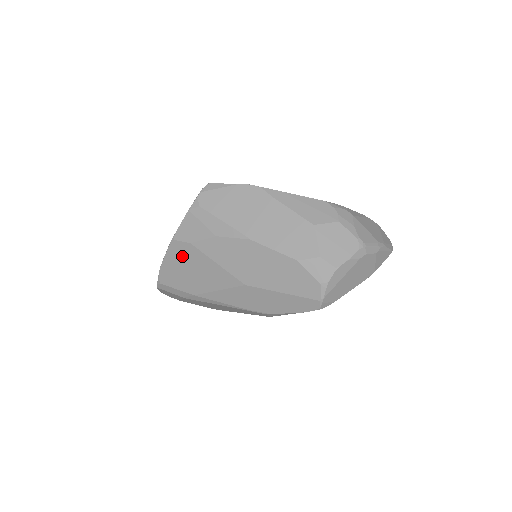
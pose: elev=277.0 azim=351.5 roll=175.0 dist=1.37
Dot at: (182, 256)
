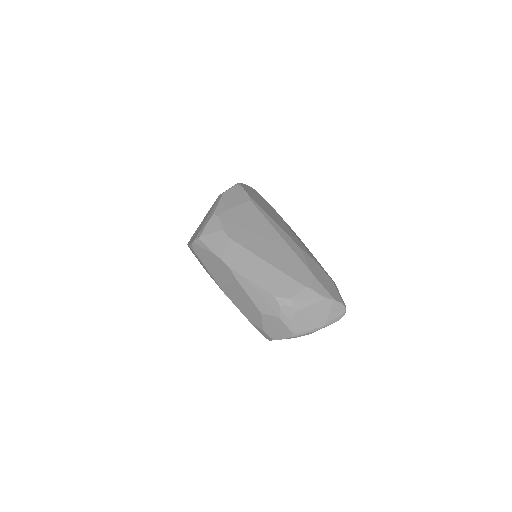
Dot at: occluded
